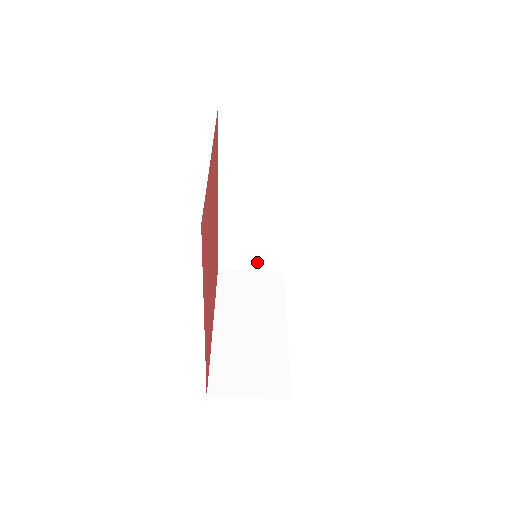
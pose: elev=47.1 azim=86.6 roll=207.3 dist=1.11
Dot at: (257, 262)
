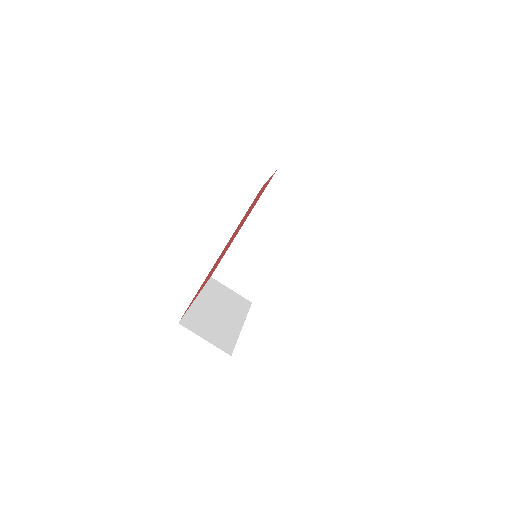
Dot at: (239, 285)
